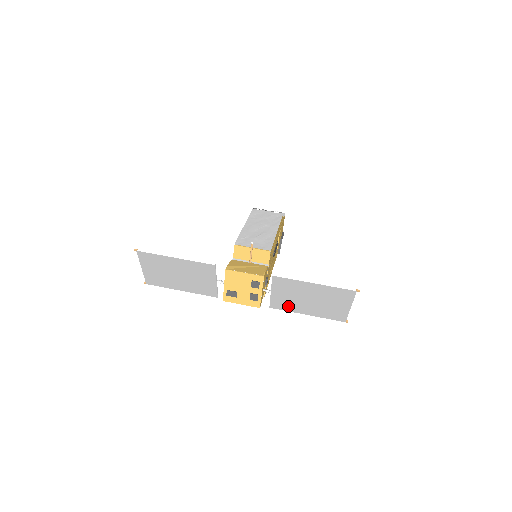
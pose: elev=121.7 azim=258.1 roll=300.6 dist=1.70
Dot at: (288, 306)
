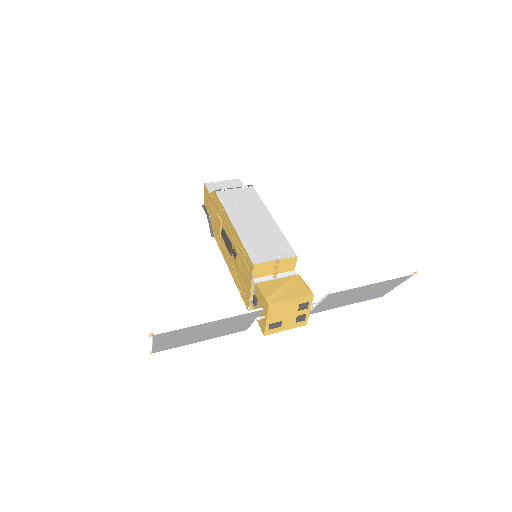
Dot at: (329, 307)
